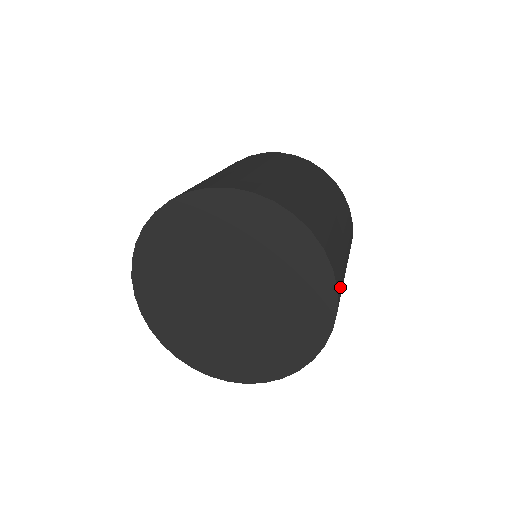
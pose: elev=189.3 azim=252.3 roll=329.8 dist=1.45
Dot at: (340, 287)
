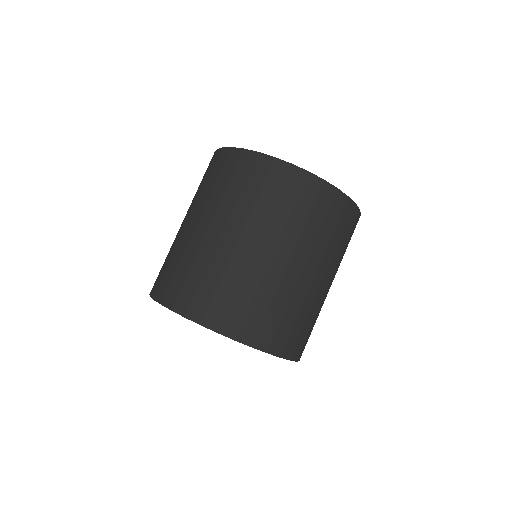
Dot at: (269, 326)
